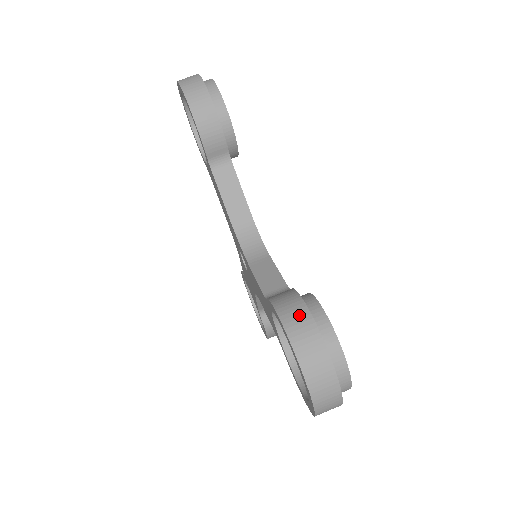
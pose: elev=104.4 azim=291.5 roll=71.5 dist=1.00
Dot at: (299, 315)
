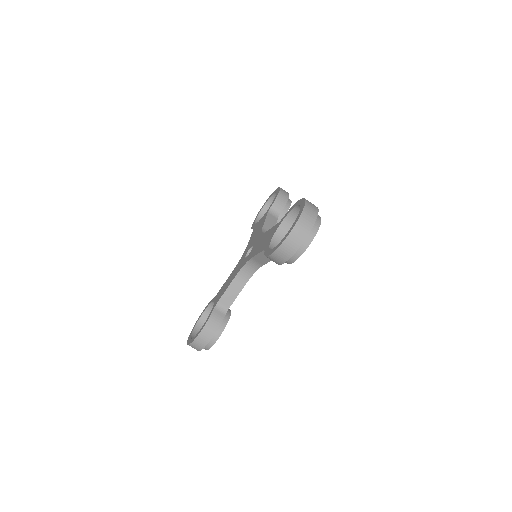
Dot at: (205, 340)
